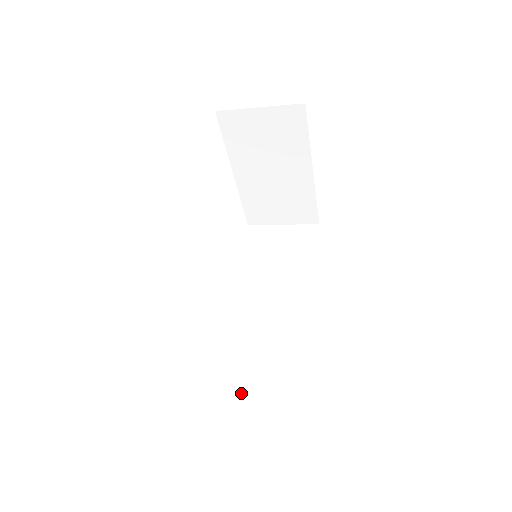
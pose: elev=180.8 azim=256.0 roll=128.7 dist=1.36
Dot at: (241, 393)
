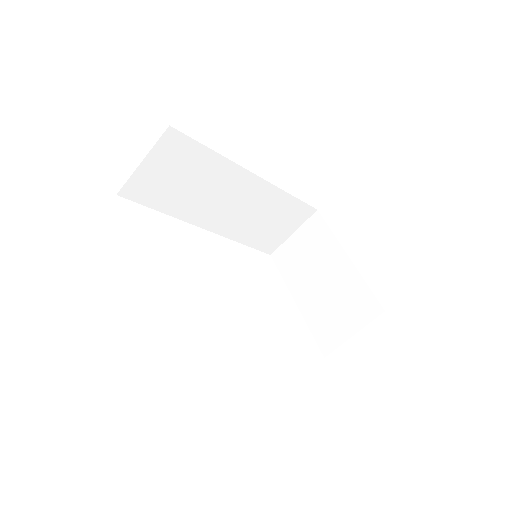
Dot at: occluded
